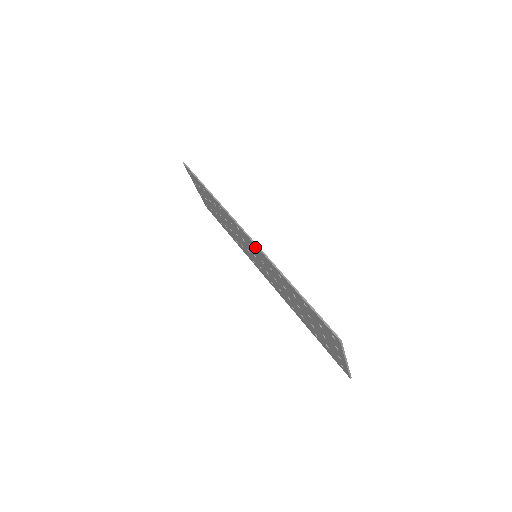
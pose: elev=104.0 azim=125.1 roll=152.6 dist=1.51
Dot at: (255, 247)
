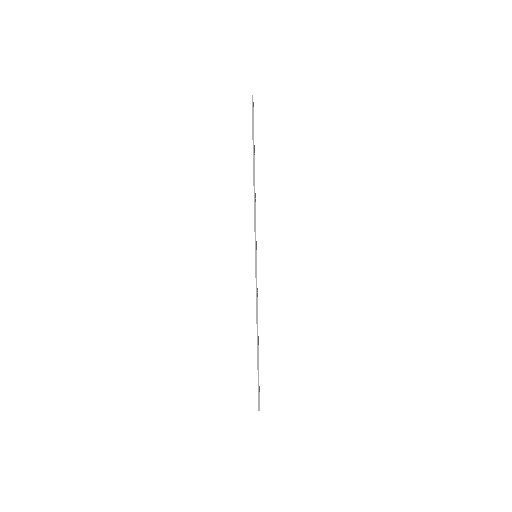
Dot at: occluded
